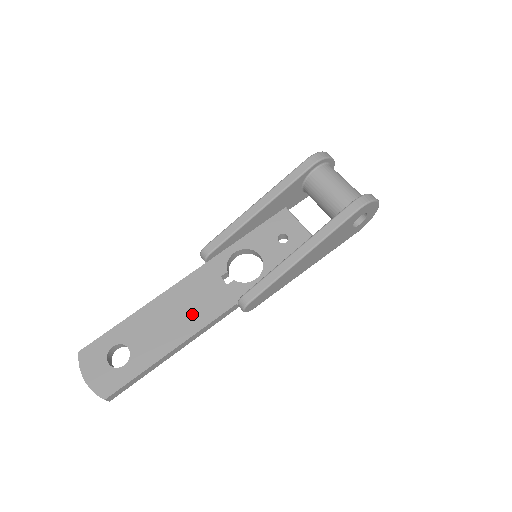
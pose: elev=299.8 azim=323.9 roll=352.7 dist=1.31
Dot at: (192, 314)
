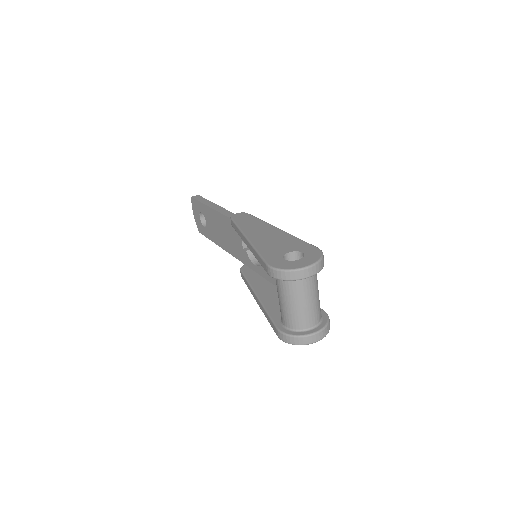
Dot at: (228, 241)
